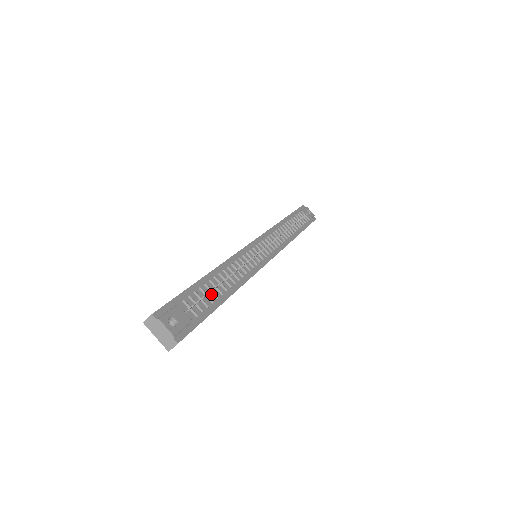
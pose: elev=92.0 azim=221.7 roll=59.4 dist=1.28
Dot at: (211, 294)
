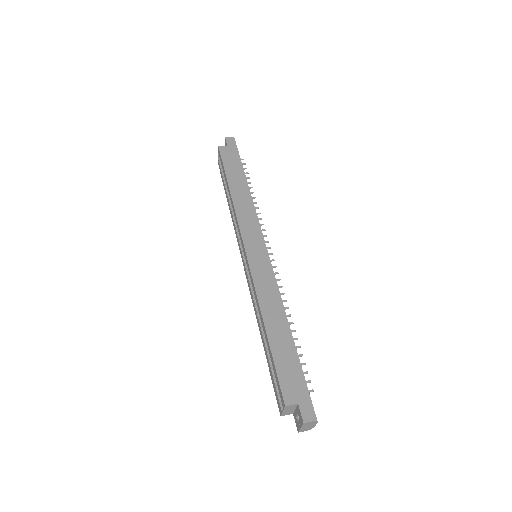
Dot at: occluded
